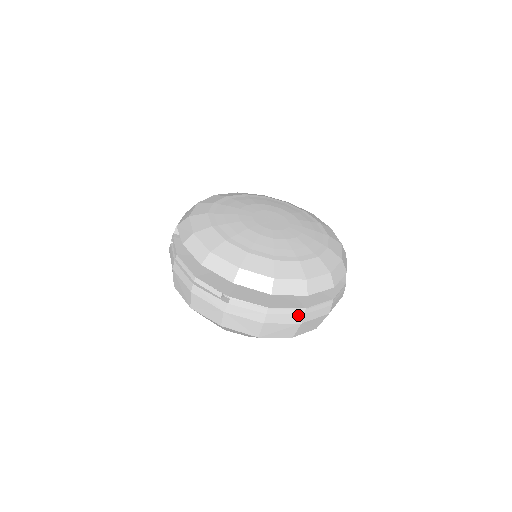
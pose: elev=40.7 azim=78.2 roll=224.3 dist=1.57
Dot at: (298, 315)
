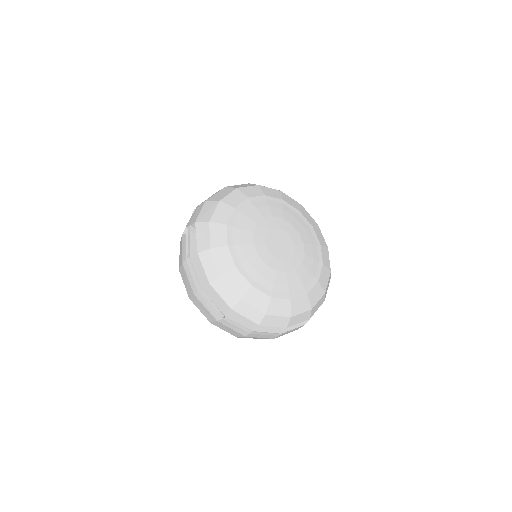
Dot at: (274, 336)
